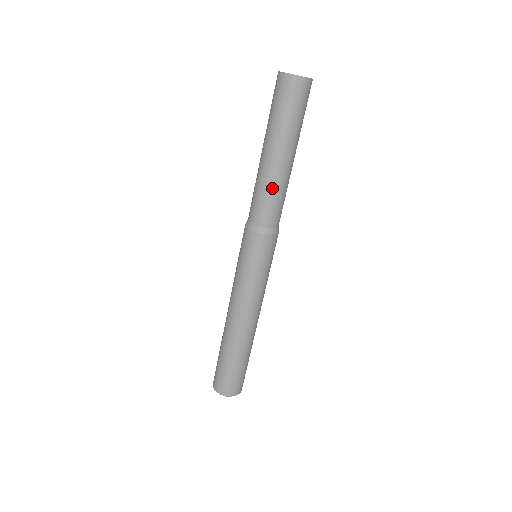
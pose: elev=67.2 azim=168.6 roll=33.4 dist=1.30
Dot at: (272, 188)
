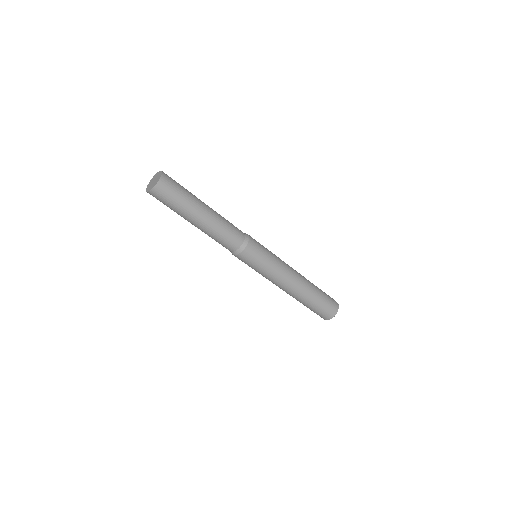
Dot at: (219, 230)
